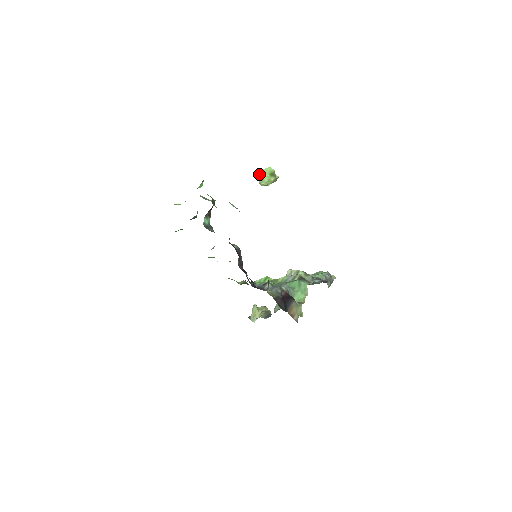
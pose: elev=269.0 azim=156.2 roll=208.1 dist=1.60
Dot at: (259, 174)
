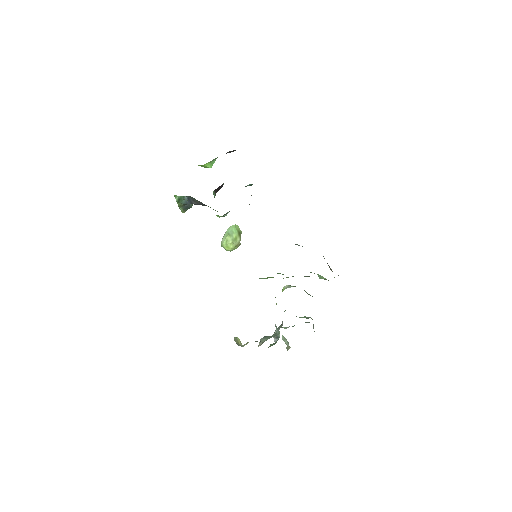
Dot at: (227, 229)
